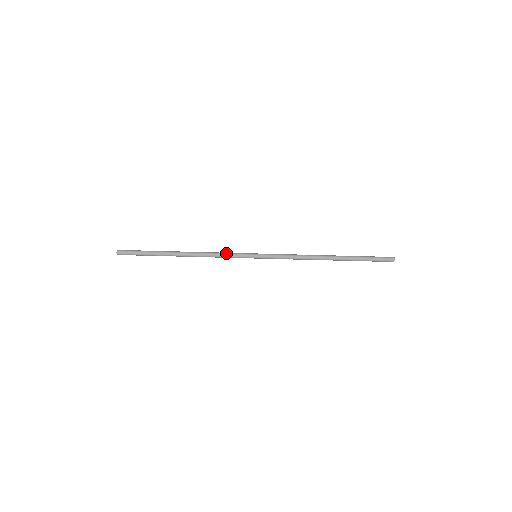
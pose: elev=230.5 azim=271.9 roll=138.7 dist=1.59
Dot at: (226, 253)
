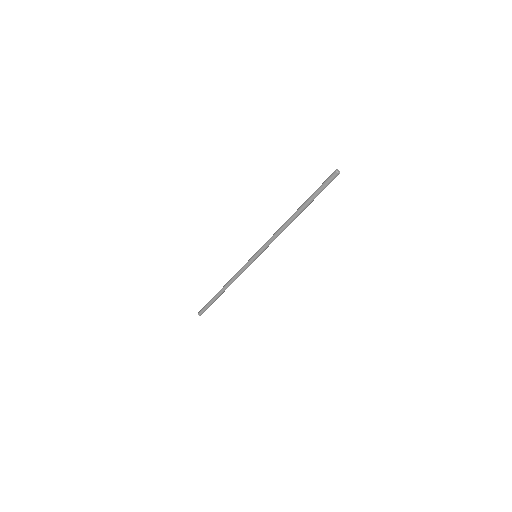
Dot at: (240, 269)
